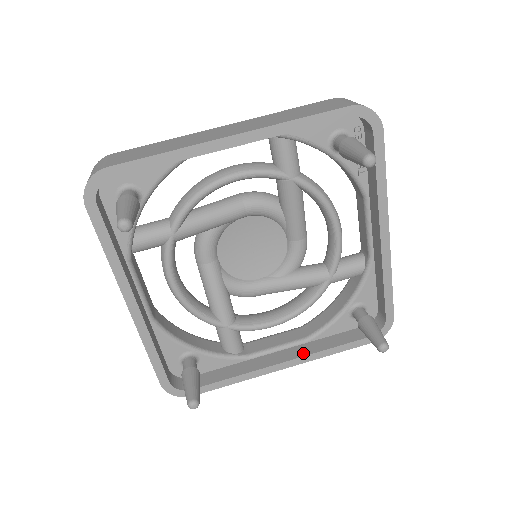
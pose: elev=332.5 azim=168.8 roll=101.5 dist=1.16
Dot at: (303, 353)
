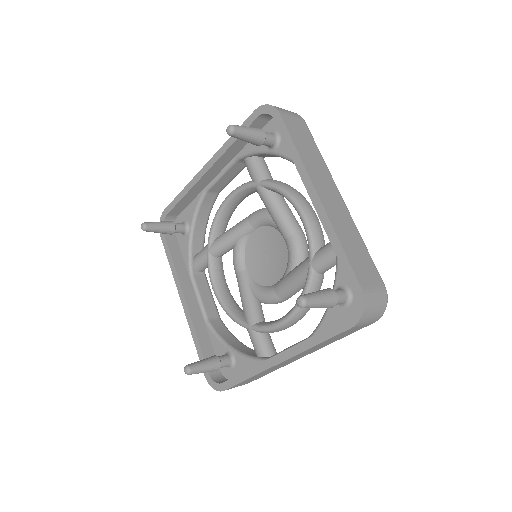
Dot at: (294, 346)
